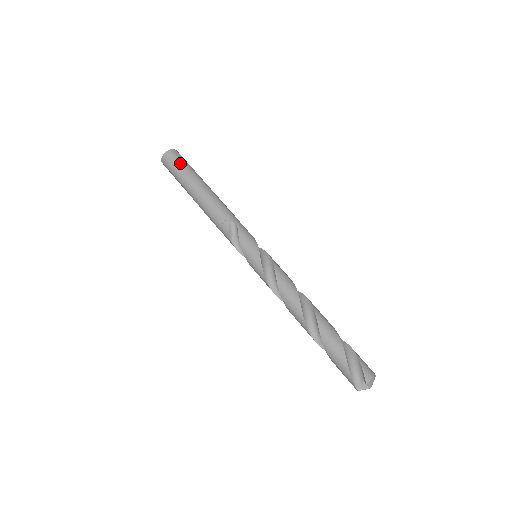
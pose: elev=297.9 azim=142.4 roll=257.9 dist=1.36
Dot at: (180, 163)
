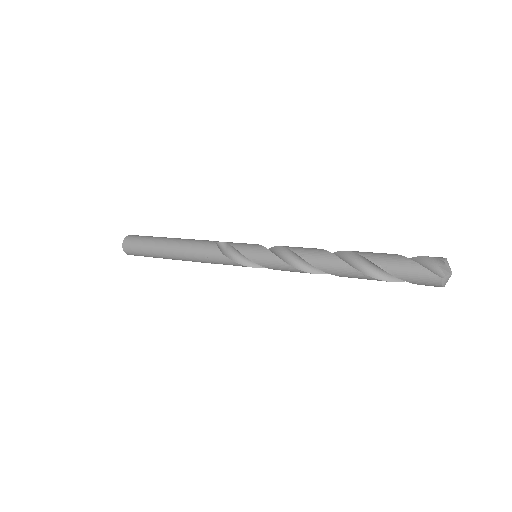
Dot at: (144, 236)
